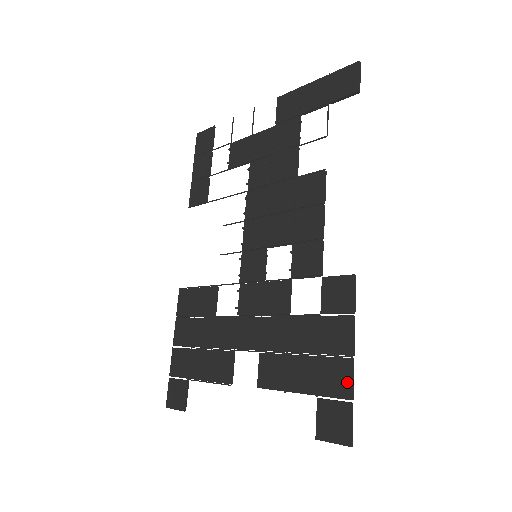
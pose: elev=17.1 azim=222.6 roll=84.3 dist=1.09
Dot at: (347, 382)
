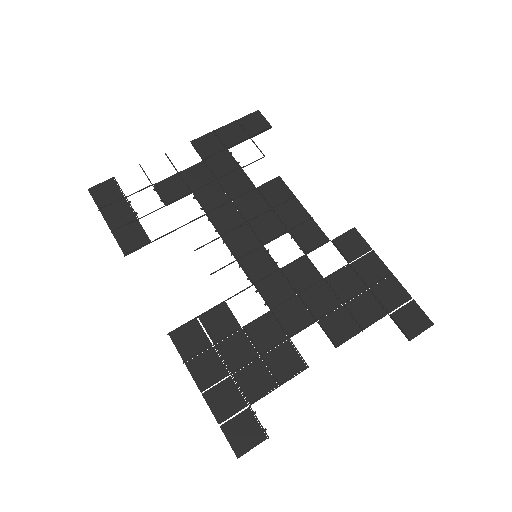
Dot at: (402, 289)
